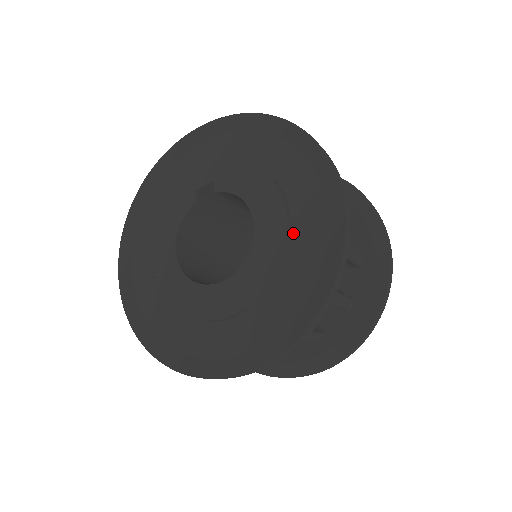
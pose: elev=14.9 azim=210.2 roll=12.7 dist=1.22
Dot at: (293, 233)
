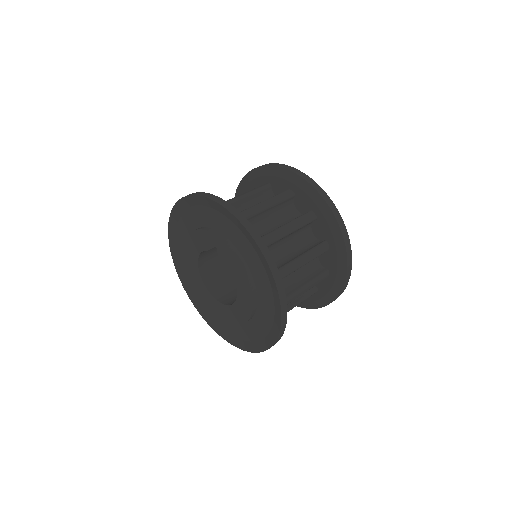
Dot at: (257, 309)
